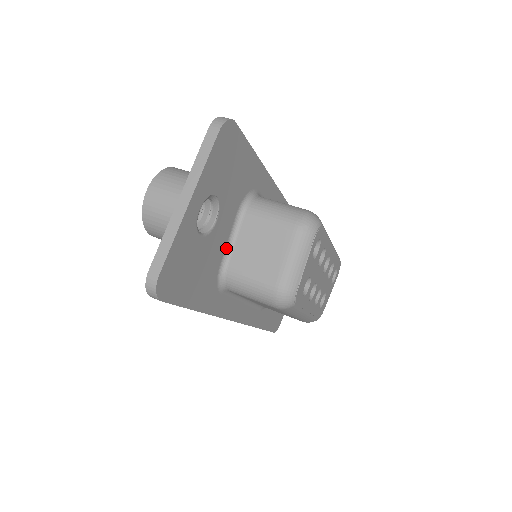
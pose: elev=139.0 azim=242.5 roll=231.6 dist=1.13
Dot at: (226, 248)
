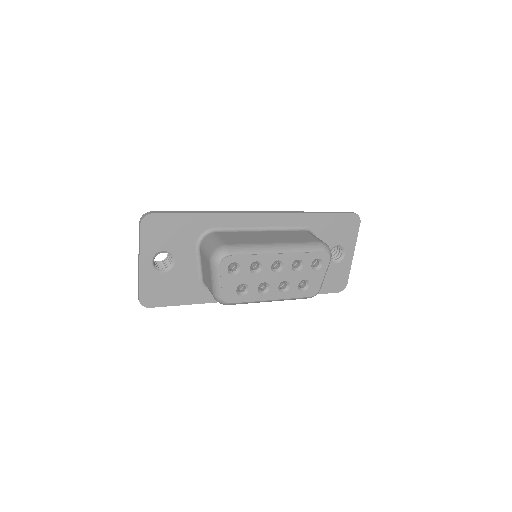
Dot at: (199, 268)
